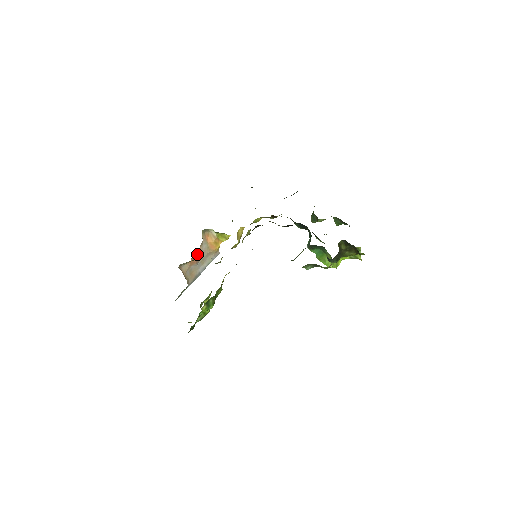
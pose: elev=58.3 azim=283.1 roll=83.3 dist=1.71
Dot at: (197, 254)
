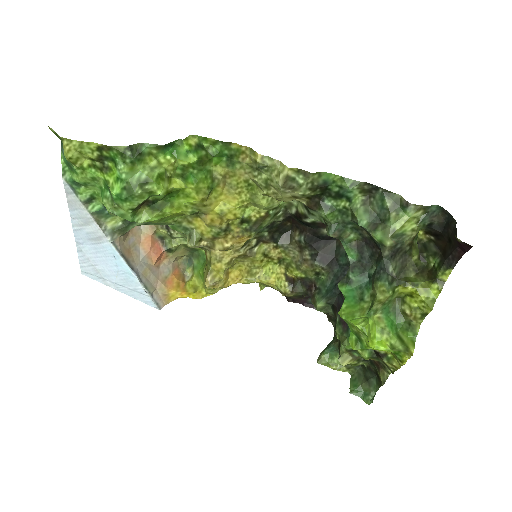
Dot at: (160, 249)
